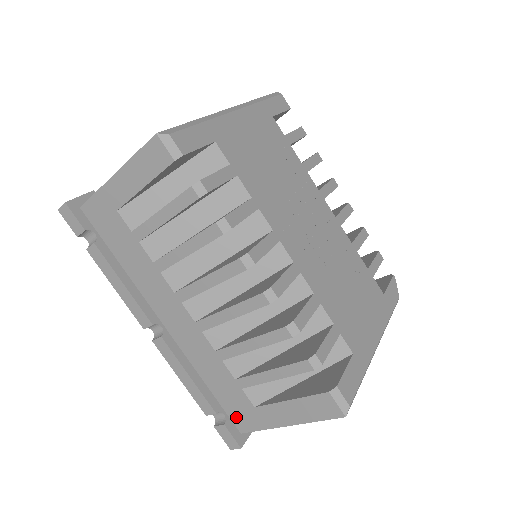
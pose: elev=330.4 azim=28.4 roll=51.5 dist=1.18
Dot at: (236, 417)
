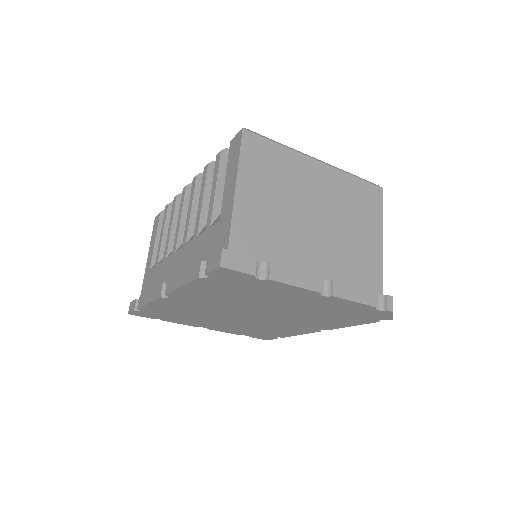
Dot at: occluded
